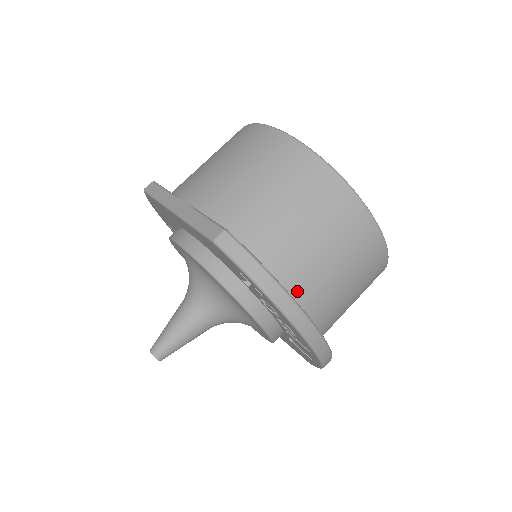
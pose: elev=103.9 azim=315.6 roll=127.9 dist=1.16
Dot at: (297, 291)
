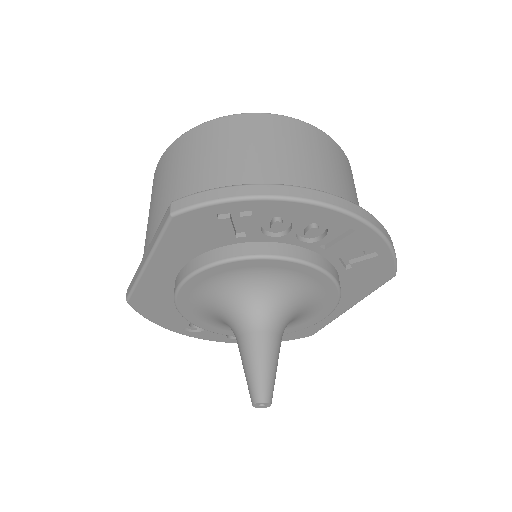
Dot at: occluded
